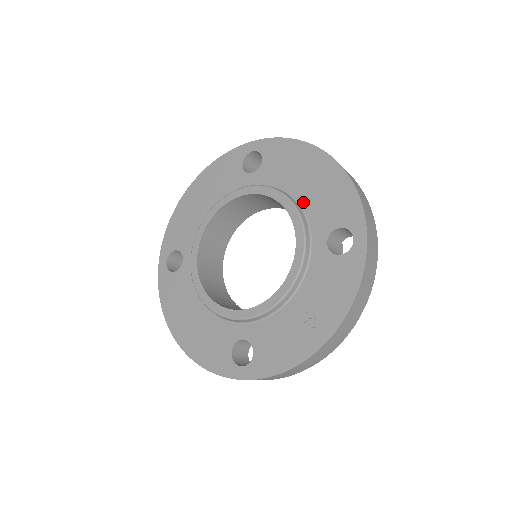
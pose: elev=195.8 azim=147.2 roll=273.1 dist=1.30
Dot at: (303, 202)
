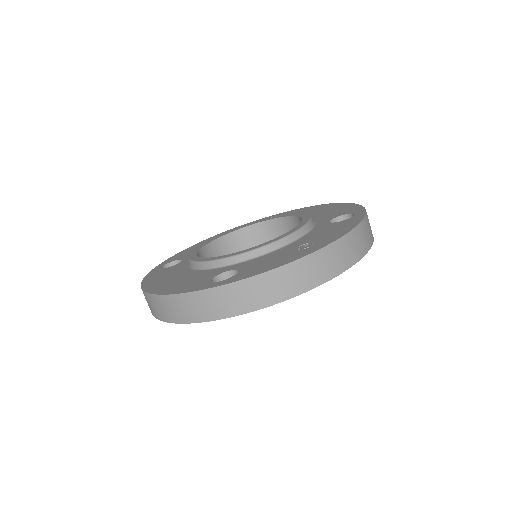
Dot at: occluded
